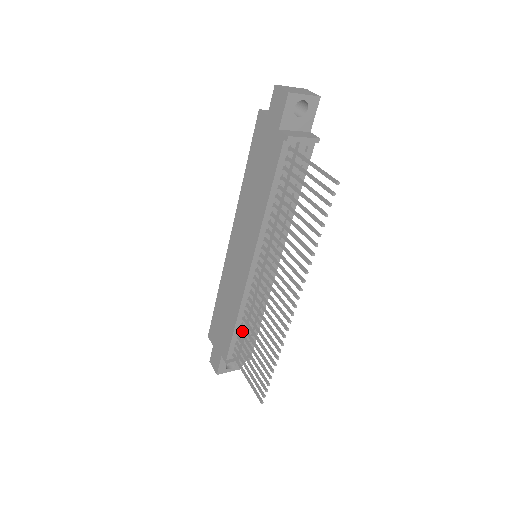
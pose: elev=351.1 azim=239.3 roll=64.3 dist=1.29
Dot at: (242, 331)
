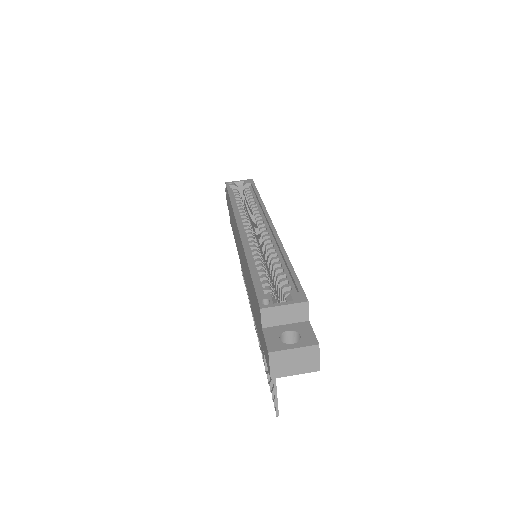
Dot at: occluded
